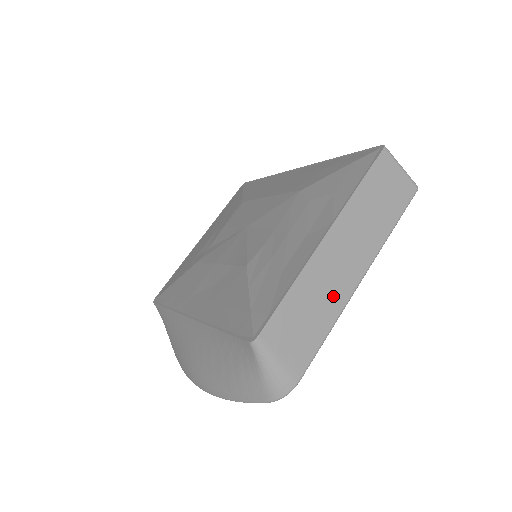
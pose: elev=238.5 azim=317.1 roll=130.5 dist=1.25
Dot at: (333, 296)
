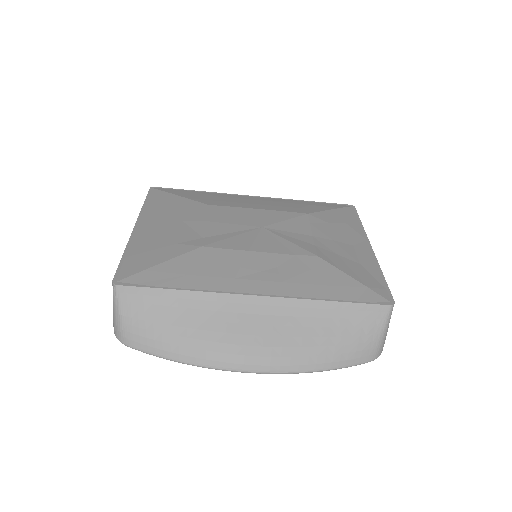
Dot at: occluded
